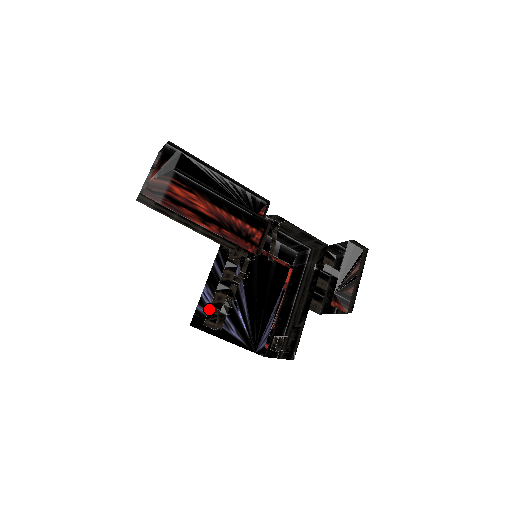
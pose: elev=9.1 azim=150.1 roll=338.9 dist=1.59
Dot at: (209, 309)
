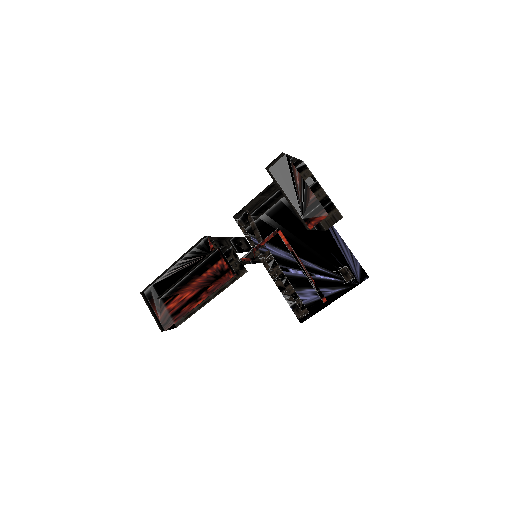
Dot at: occluded
